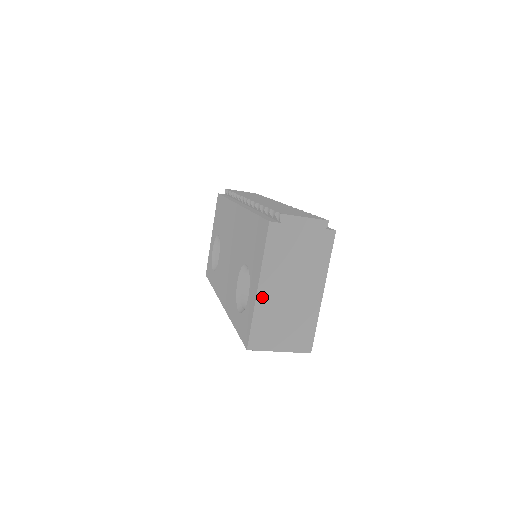
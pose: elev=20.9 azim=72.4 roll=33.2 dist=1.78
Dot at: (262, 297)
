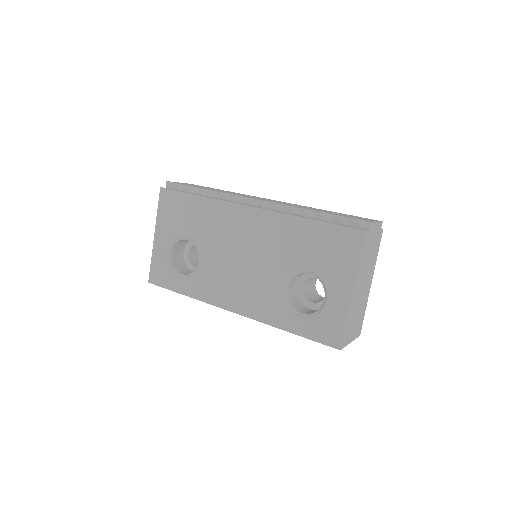
Dot at: (353, 299)
